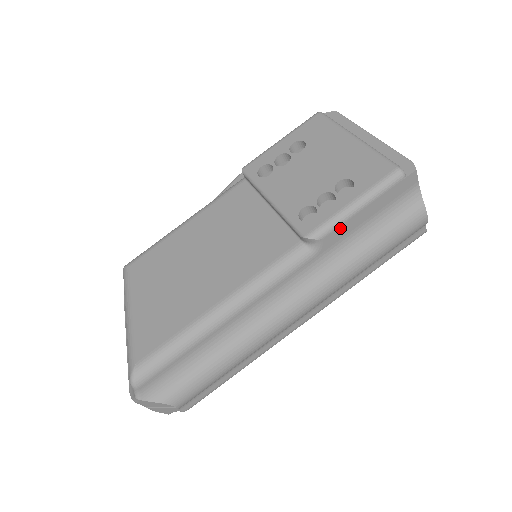
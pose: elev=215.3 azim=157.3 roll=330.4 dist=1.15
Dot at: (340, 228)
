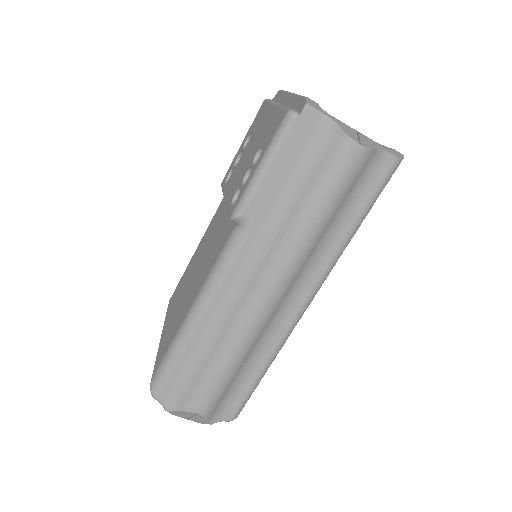
Dot at: (258, 197)
